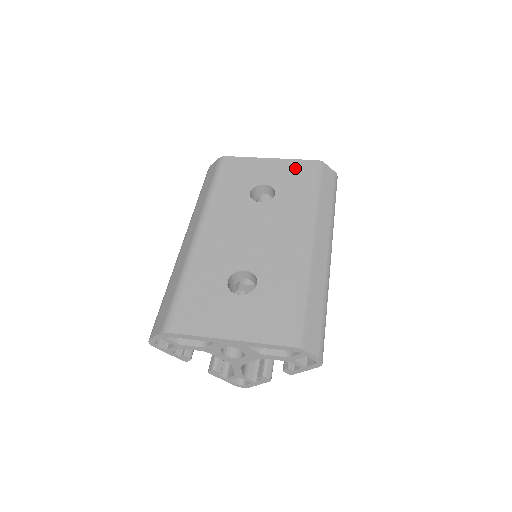
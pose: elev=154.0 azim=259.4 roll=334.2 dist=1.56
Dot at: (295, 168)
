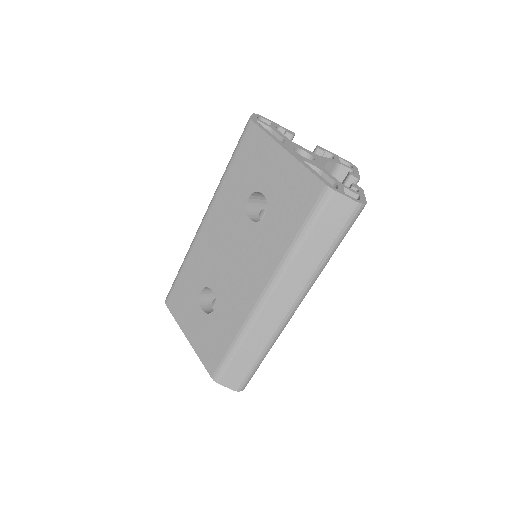
Dot at: (298, 185)
